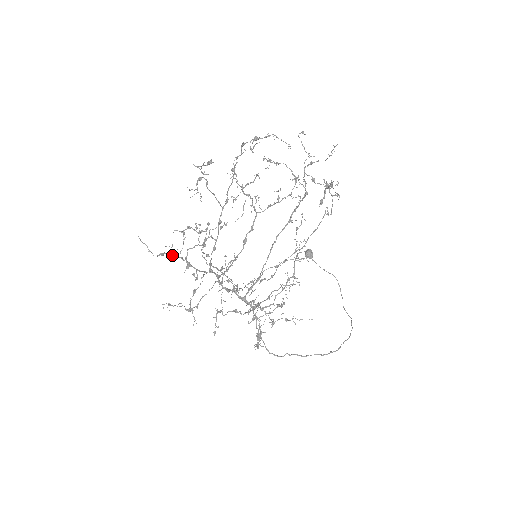
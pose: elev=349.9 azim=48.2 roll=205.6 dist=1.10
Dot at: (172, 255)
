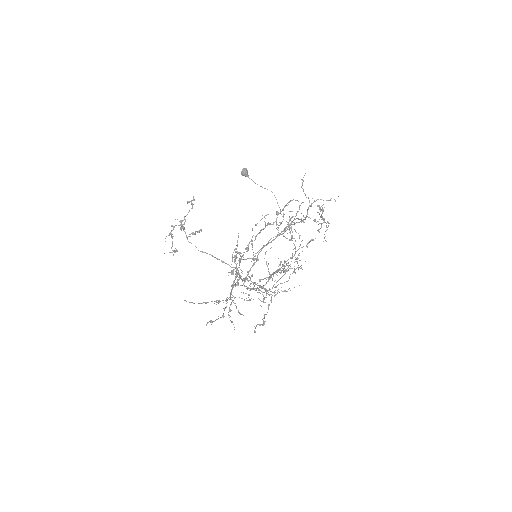
Dot at: occluded
